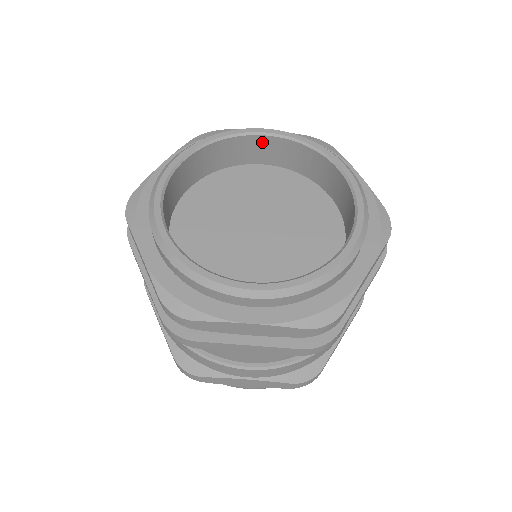
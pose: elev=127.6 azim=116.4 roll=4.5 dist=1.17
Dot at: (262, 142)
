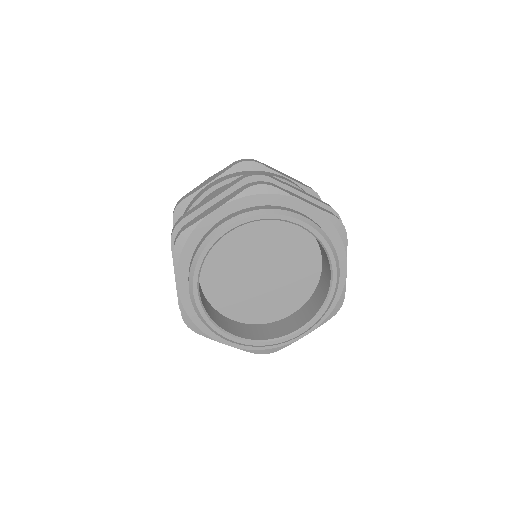
Dot at: occluded
